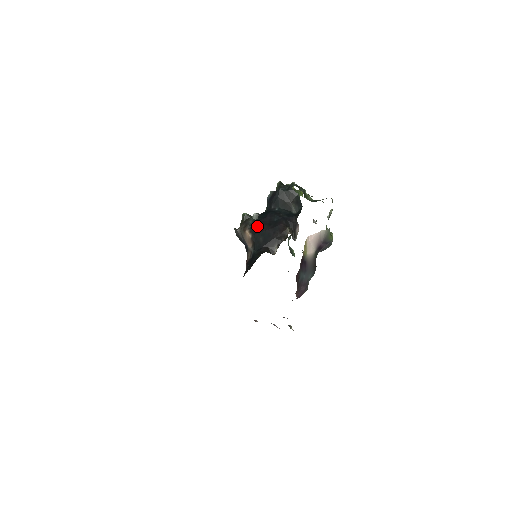
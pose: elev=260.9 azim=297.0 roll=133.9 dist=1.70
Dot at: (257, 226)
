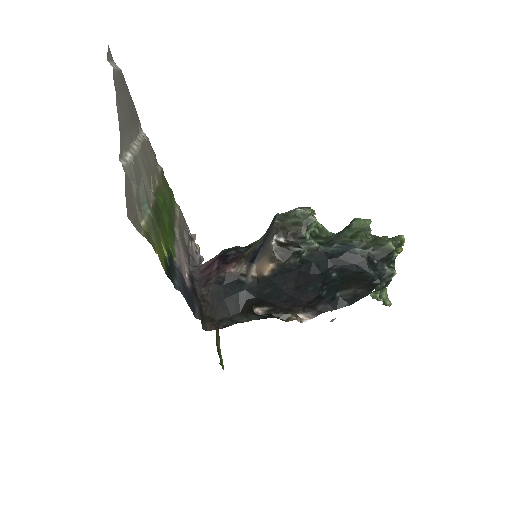
Dot at: (288, 274)
